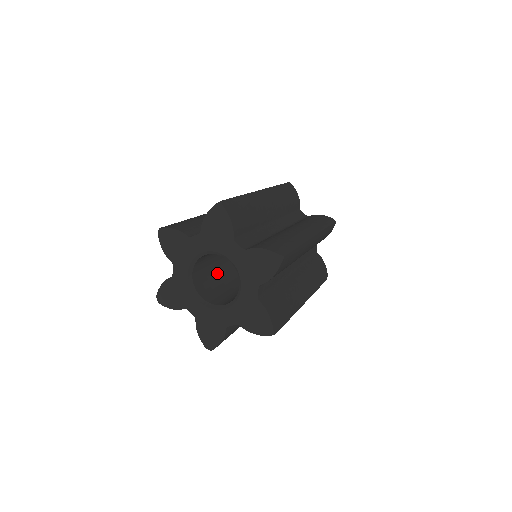
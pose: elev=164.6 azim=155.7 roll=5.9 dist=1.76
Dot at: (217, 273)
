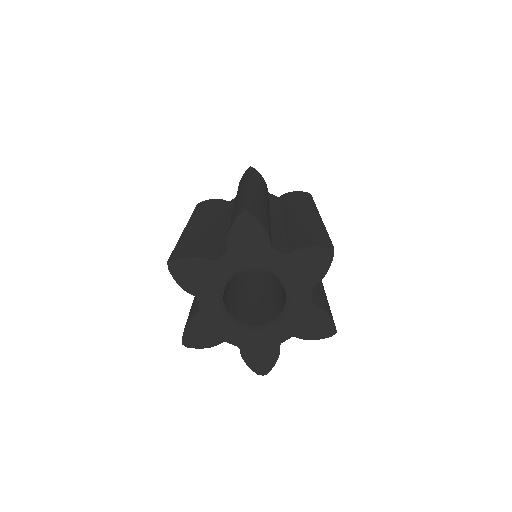
Dot at: (232, 289)
